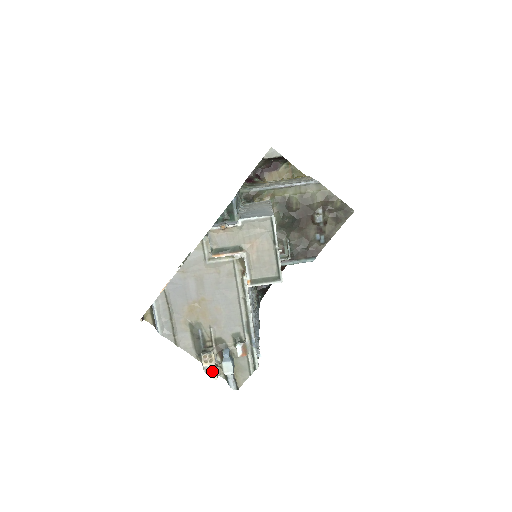
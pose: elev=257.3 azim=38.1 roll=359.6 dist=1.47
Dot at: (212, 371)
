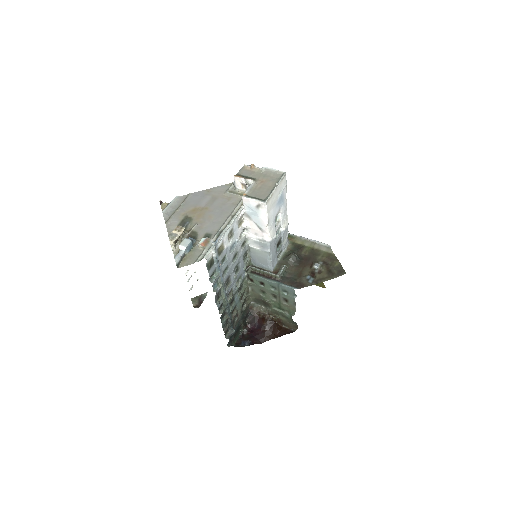
Dot at: (174, 237)
